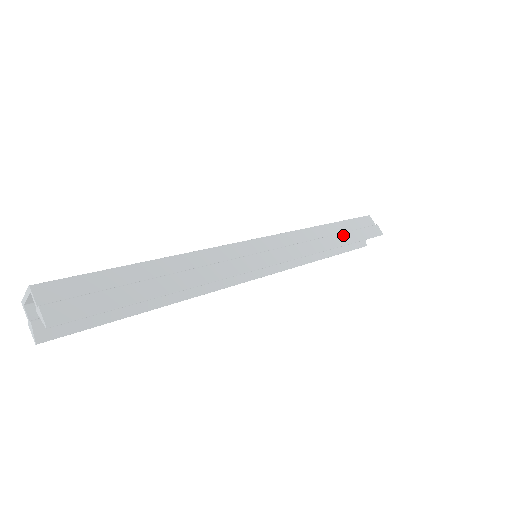
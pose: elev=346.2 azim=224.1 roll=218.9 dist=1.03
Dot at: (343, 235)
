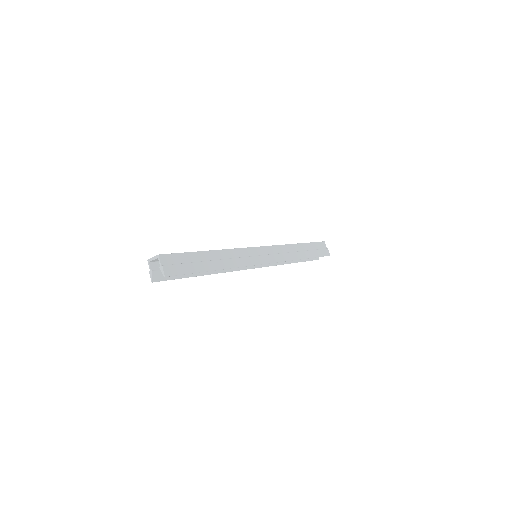
Dot at: (306, 252)
